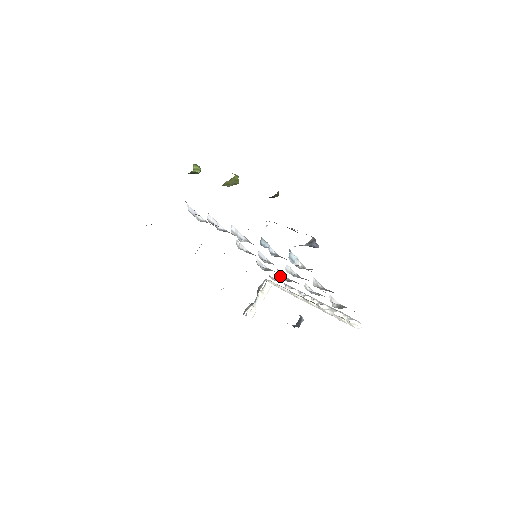
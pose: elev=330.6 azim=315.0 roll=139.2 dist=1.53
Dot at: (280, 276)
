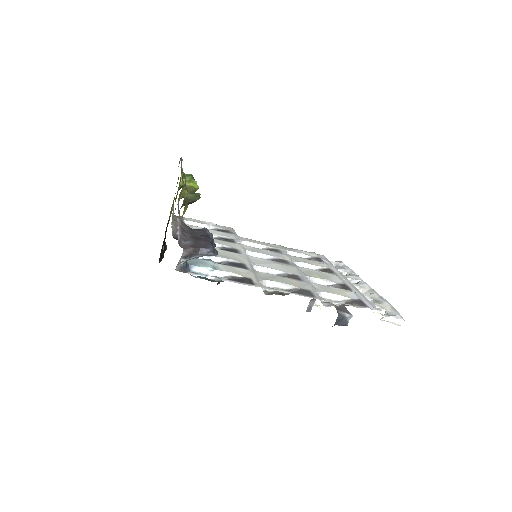
Dot at: occluded
